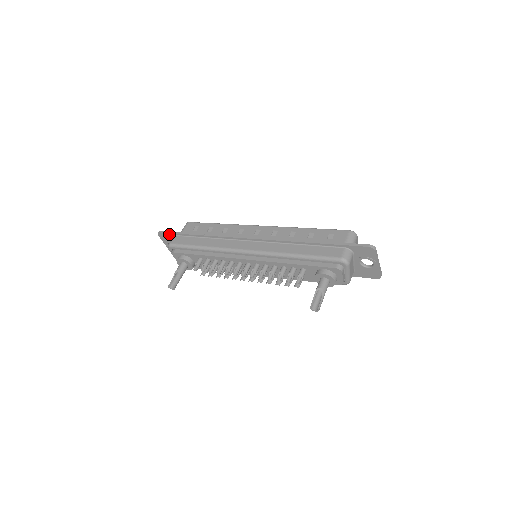
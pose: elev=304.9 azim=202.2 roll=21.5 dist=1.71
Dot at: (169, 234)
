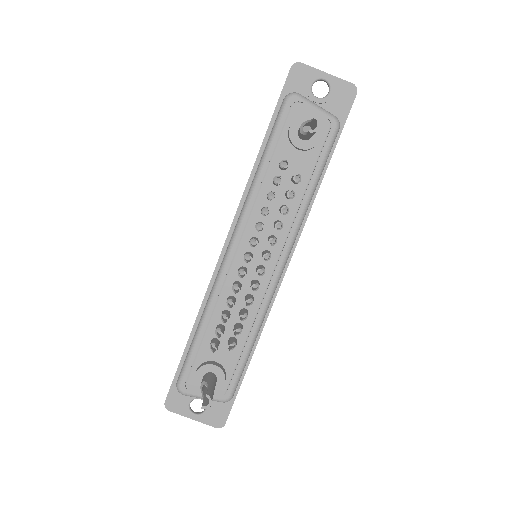
Dot at: (173, 386)
